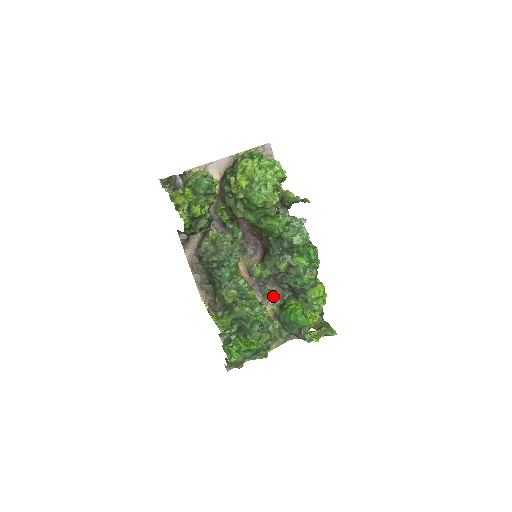
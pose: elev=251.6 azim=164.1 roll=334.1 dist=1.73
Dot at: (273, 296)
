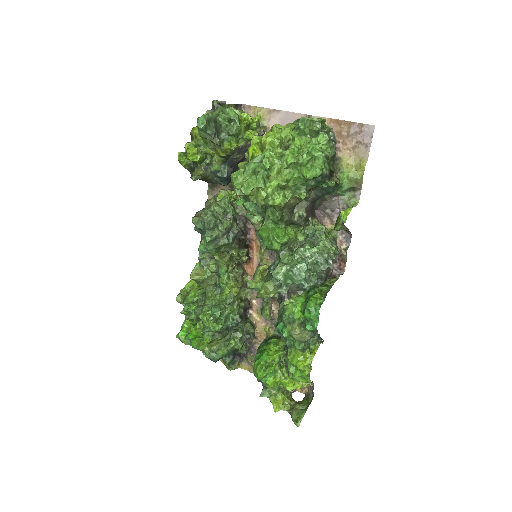
Dot at: occluded
